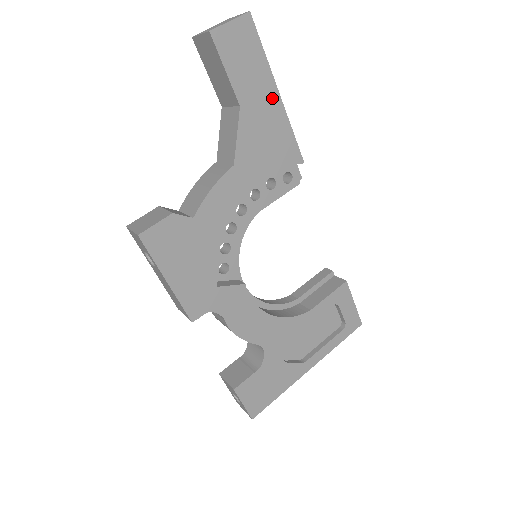
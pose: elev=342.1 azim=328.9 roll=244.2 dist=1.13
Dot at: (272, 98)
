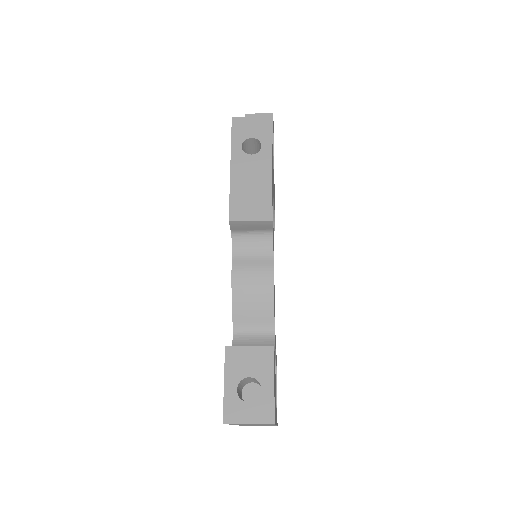
Dot at: occluded
